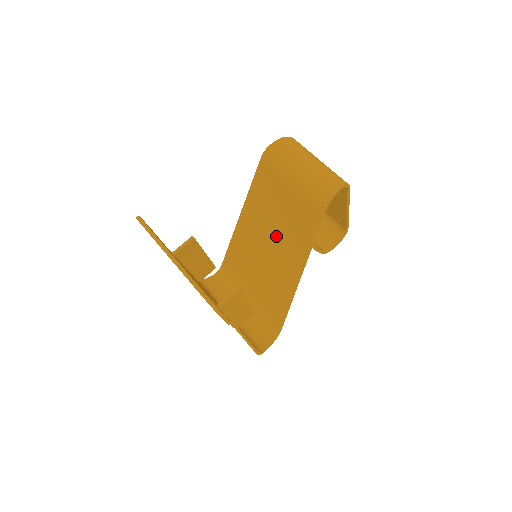
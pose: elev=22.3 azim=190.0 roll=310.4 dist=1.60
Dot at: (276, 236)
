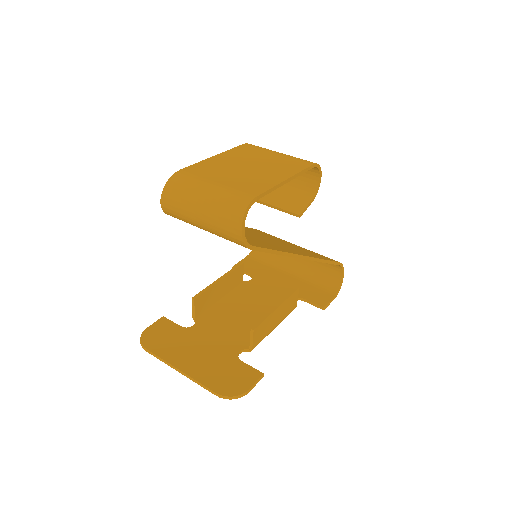
Dot at: occluded
